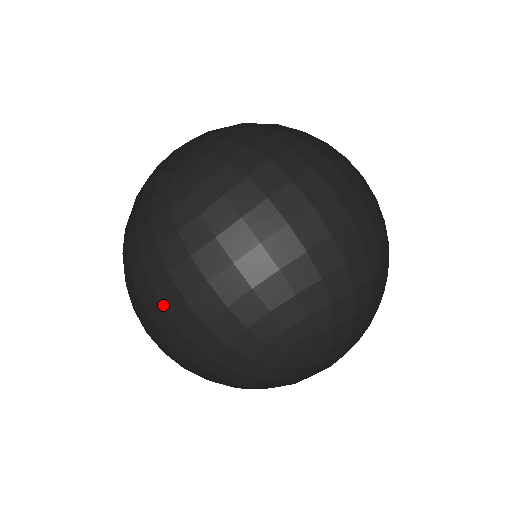
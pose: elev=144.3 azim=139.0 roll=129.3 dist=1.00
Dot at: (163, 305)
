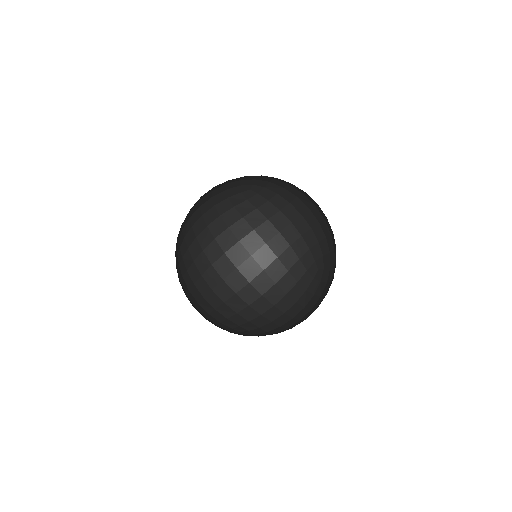
Dot at: (249, 250)
